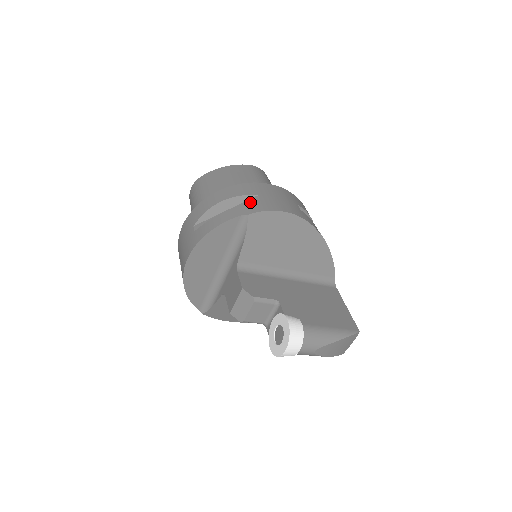
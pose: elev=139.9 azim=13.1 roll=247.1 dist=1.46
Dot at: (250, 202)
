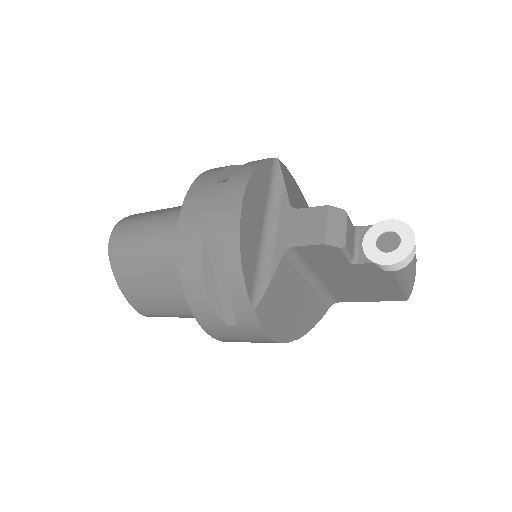
Dot at: occluded
